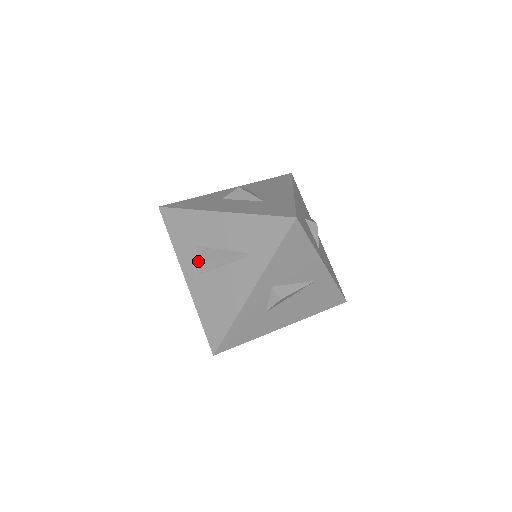
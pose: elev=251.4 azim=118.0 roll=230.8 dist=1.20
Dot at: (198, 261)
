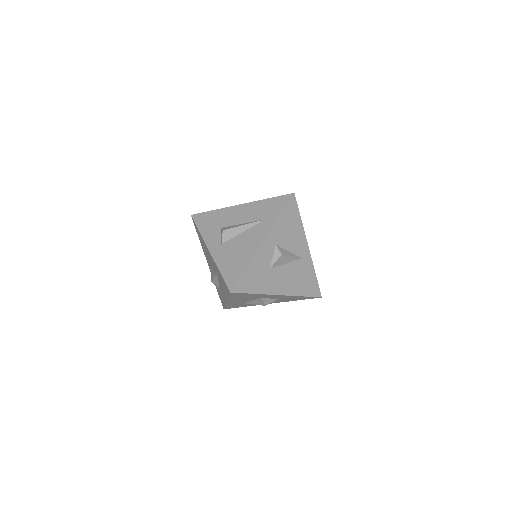
Dot at: (223, 232)
